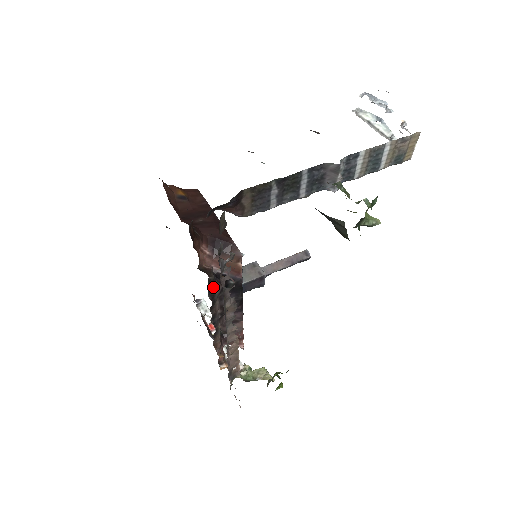
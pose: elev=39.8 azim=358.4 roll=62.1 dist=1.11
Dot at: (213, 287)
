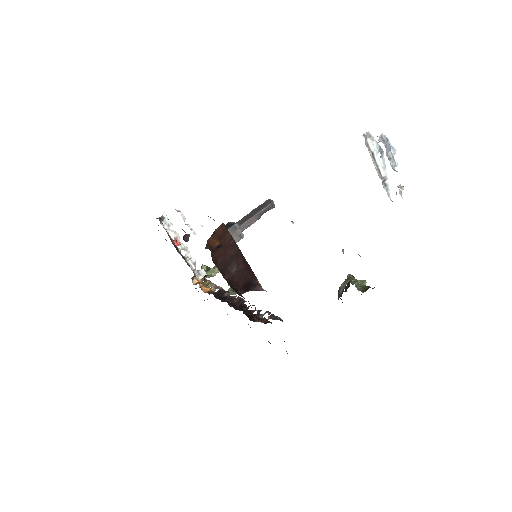
Dot at: occluded
